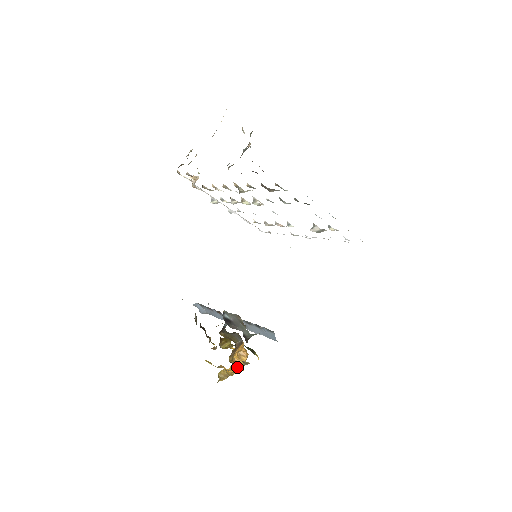
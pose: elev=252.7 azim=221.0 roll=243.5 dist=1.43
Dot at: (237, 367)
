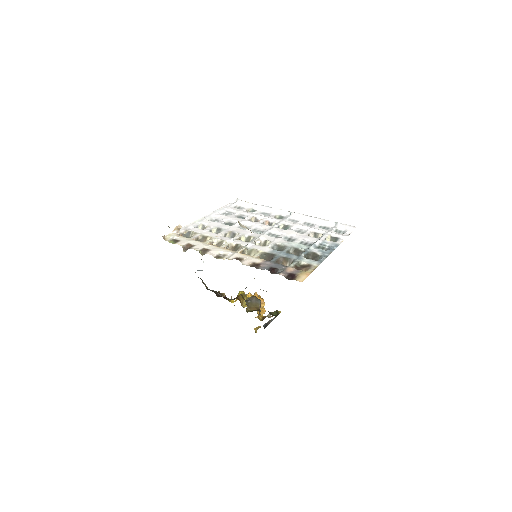
Dot at: occluded
